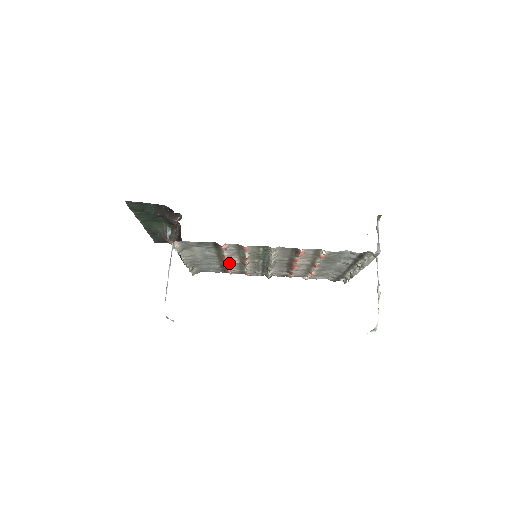
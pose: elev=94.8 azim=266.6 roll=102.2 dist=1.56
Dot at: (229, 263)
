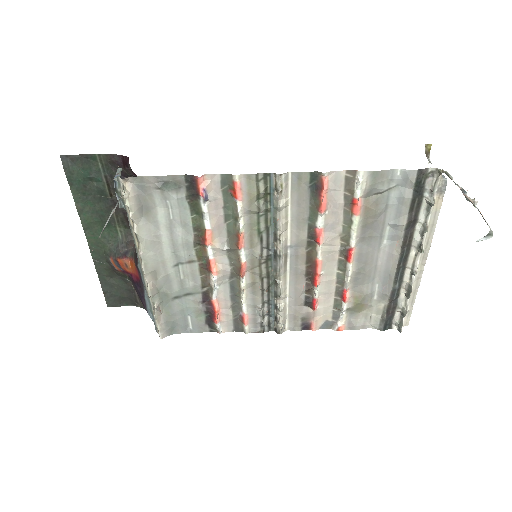
Dot at: (215, 270)
